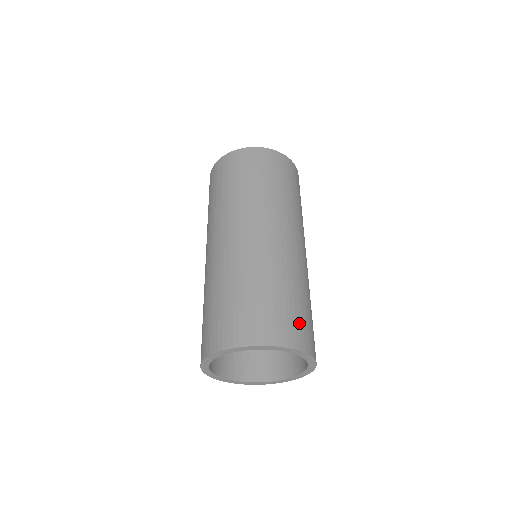
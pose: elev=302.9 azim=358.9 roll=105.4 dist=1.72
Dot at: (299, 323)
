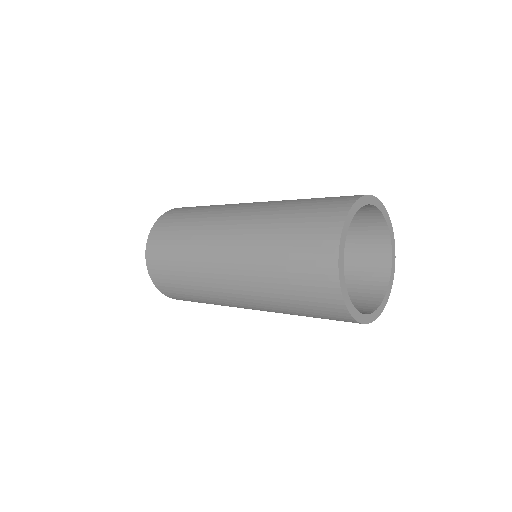
Dot at: (336, 197)
